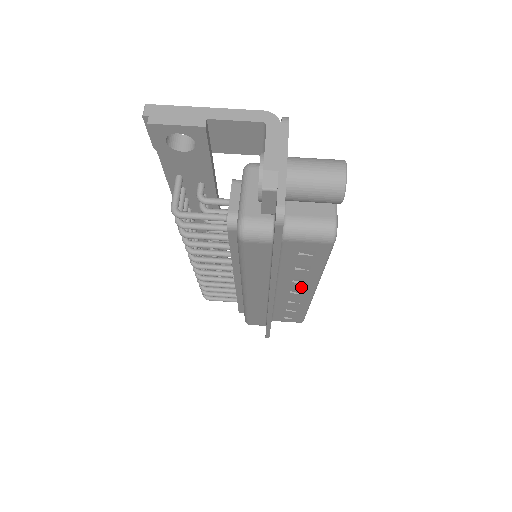
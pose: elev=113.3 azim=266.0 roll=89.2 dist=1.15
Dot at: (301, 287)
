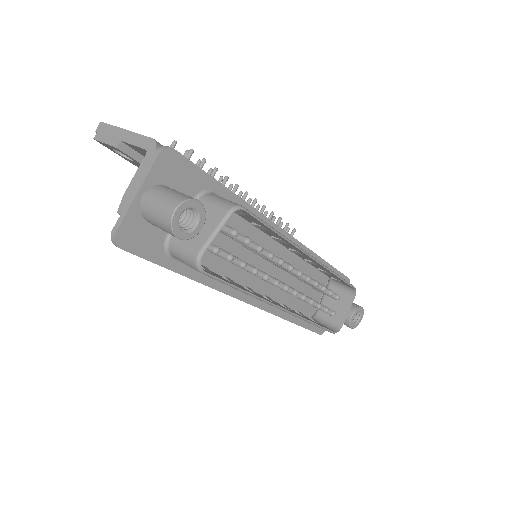
Dot at: occluded
